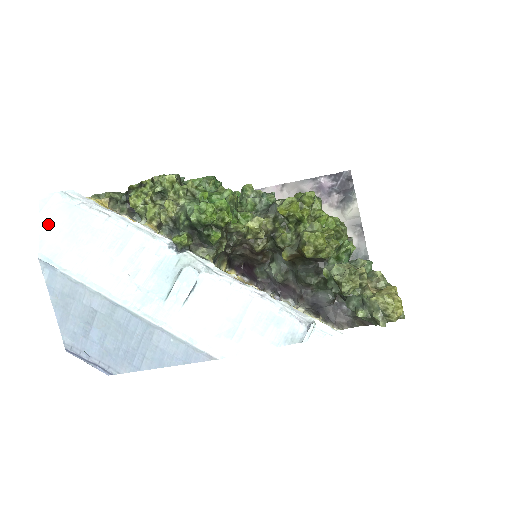
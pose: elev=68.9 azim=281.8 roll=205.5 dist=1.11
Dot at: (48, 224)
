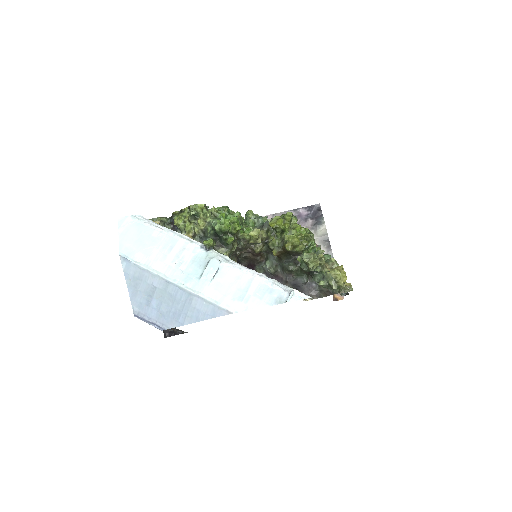
Dot at: (125, 235)
